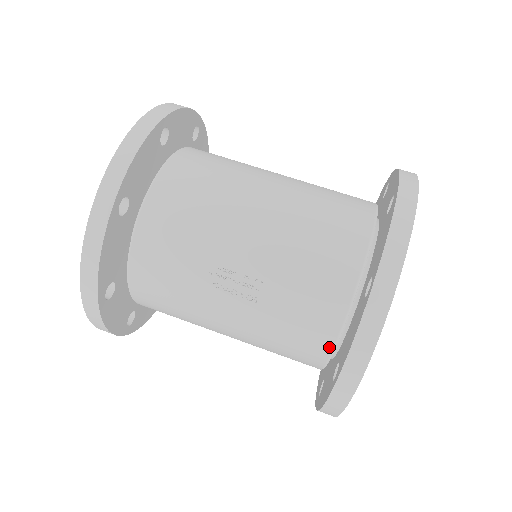
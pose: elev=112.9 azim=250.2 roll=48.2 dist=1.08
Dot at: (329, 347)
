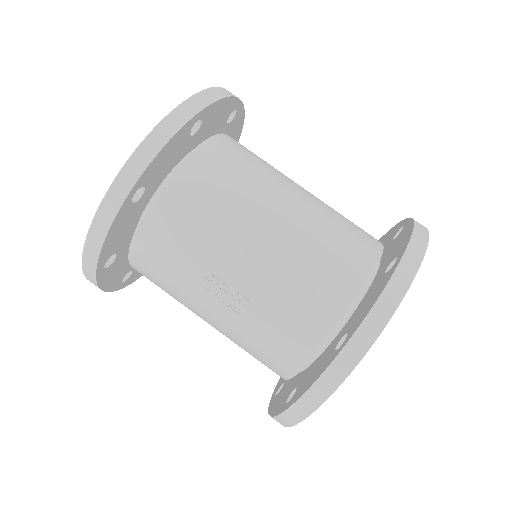
Dot at: (293, 371)
